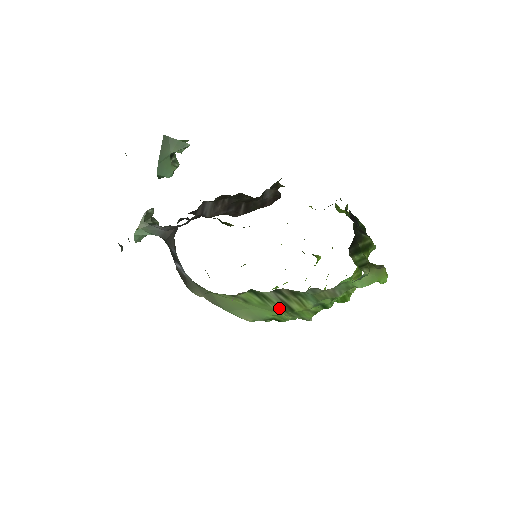
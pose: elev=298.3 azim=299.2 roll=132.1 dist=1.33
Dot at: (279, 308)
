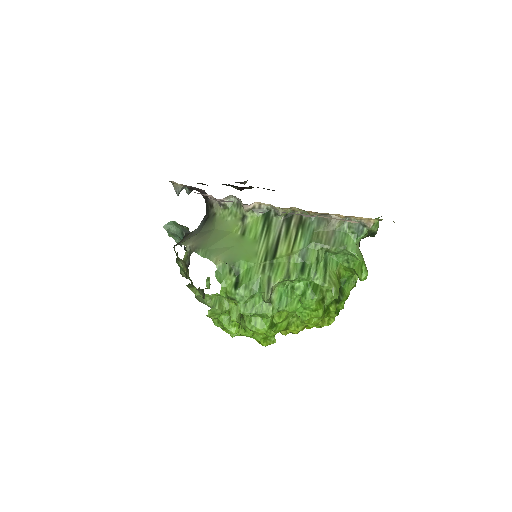
Dot at: (264, 250)
